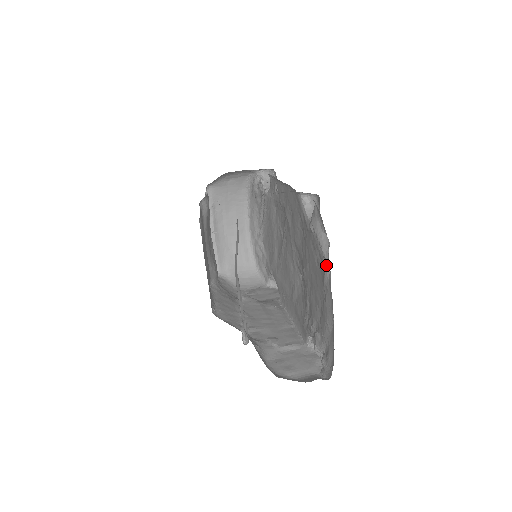
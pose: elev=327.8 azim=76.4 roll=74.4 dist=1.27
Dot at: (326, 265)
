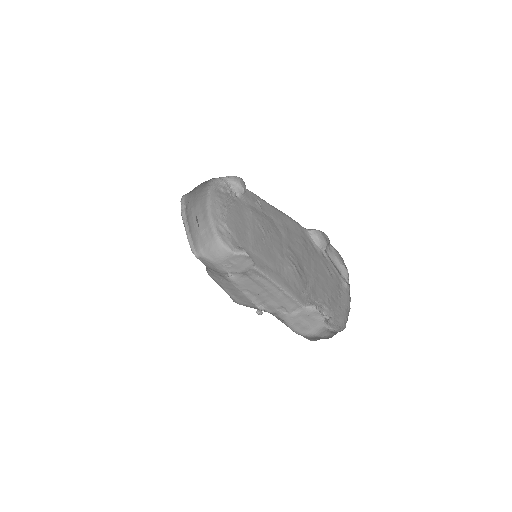
Dot at: (344, 281)
